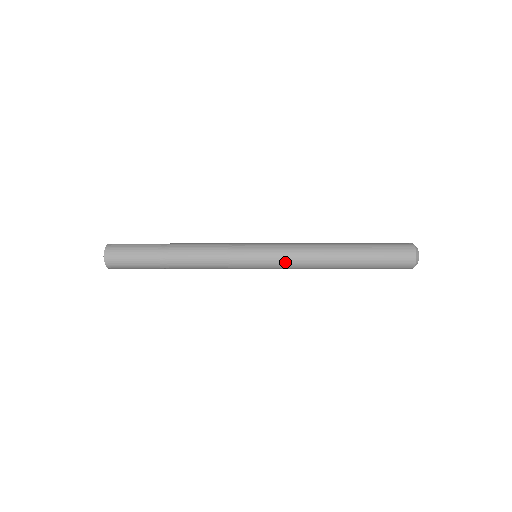
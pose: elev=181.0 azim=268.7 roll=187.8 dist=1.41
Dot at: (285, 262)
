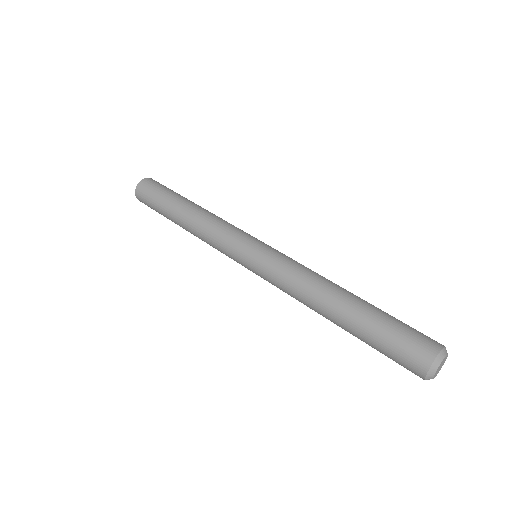
Dot at: (274, 274)
